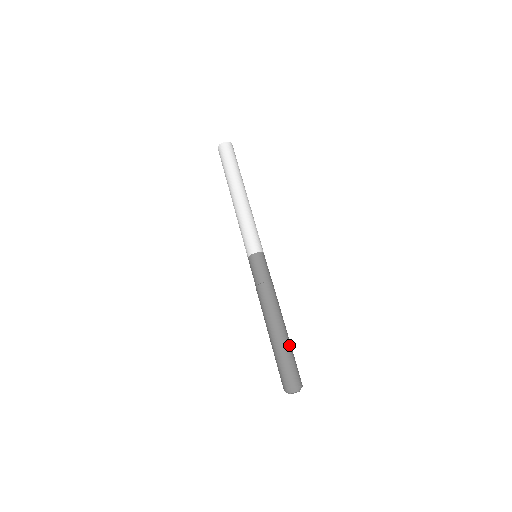
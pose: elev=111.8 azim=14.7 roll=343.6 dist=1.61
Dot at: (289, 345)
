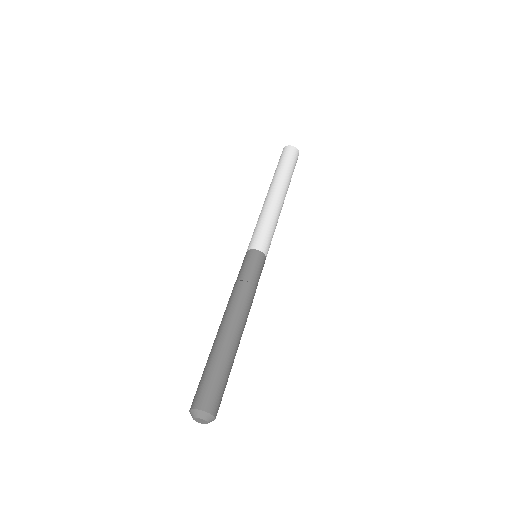
Dot at: occluded
